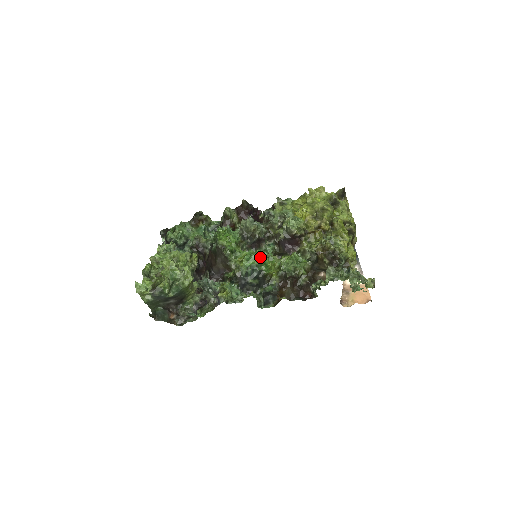
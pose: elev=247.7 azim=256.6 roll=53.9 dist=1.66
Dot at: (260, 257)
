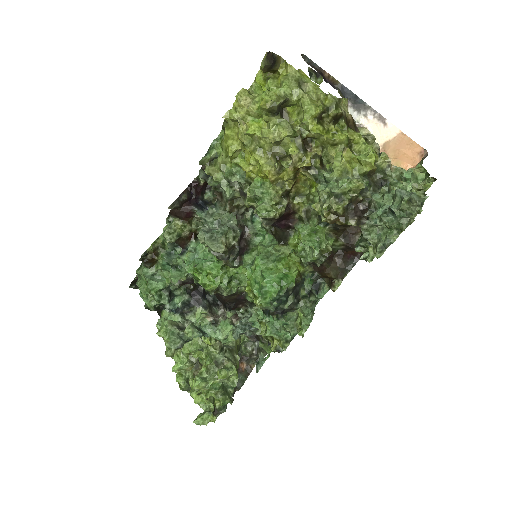
Dot at: (270, 280)
